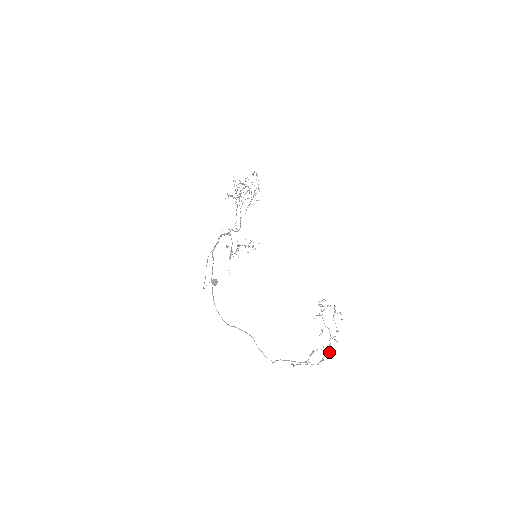
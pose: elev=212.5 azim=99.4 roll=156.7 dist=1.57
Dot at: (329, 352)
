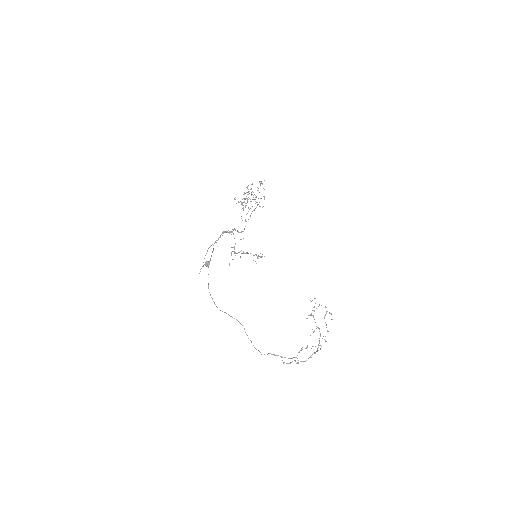
Dot at: (317, 350)
